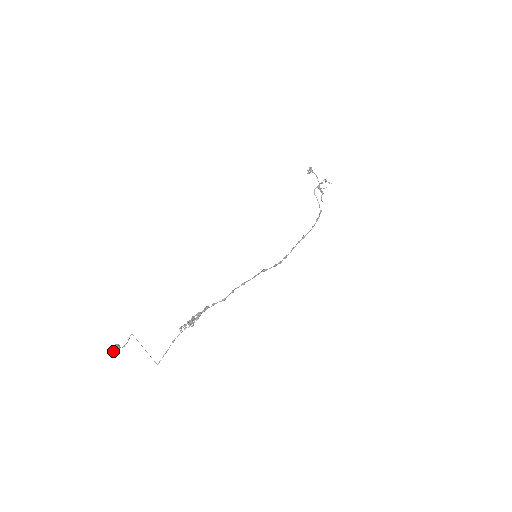
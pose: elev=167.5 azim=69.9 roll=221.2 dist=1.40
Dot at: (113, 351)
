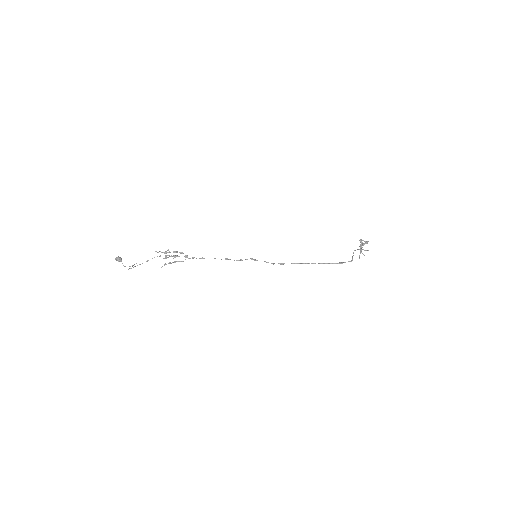
Dot at: (116, 260)
